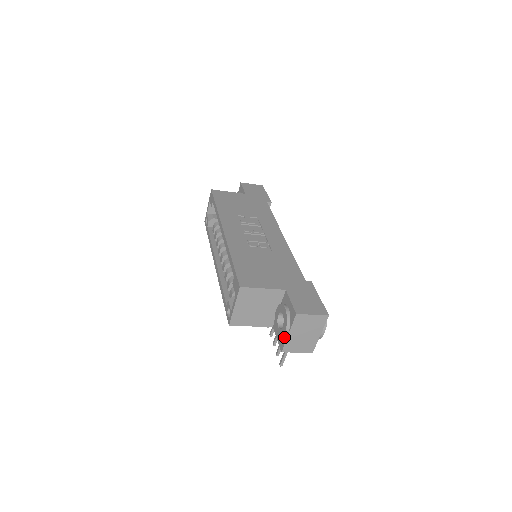
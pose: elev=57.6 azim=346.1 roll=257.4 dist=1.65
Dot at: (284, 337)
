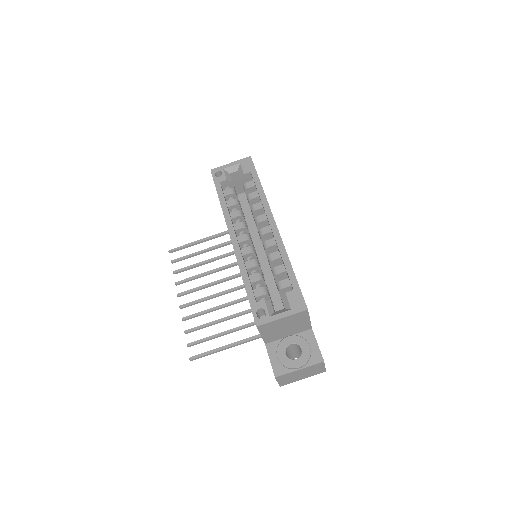
Dot at: (291, 368)
